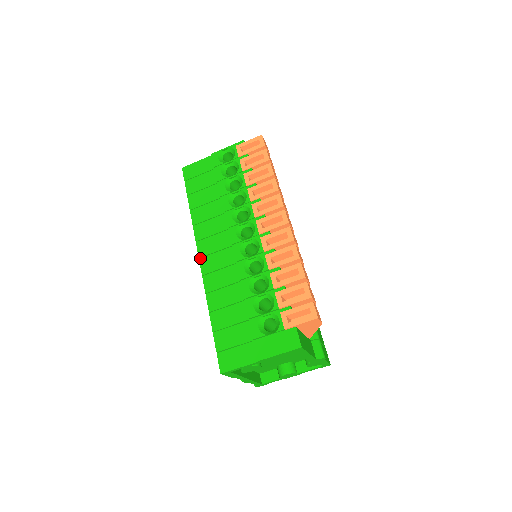
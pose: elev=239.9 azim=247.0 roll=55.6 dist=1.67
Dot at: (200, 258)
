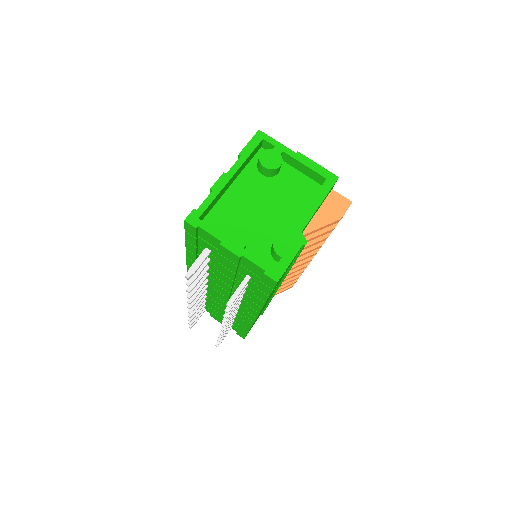
Dot at: occluded
